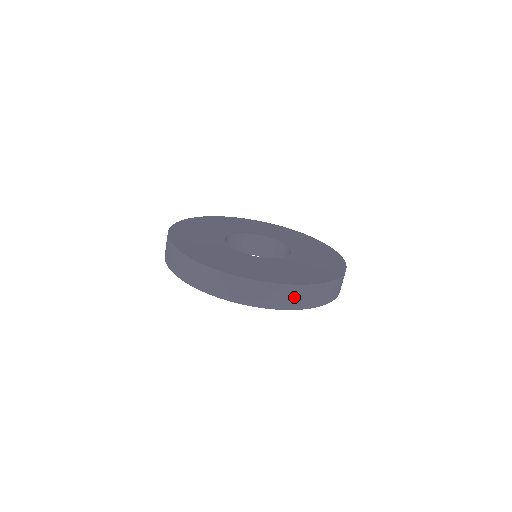
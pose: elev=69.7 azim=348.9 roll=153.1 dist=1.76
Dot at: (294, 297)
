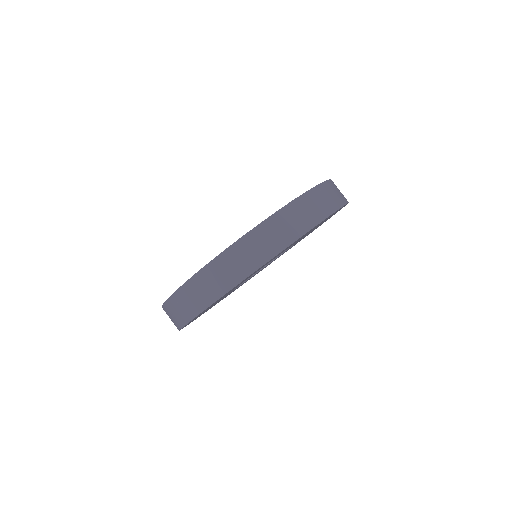
Dot at: (339, 191)
